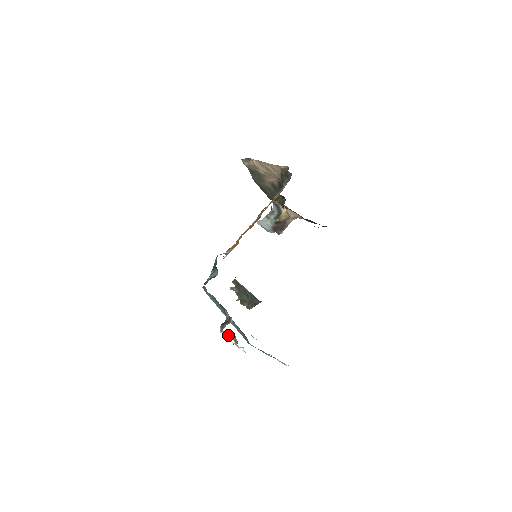
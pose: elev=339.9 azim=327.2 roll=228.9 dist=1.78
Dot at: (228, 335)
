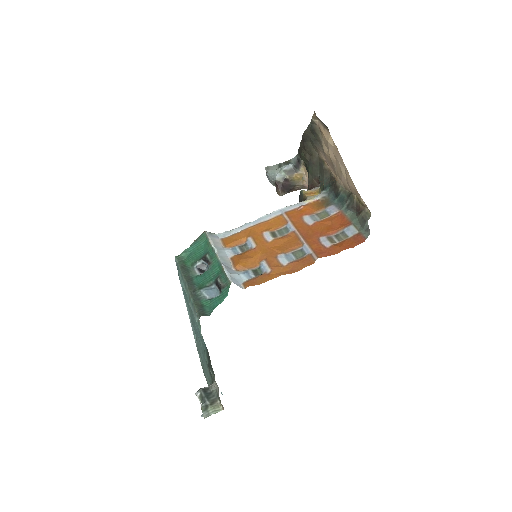
Dot at: occluded
